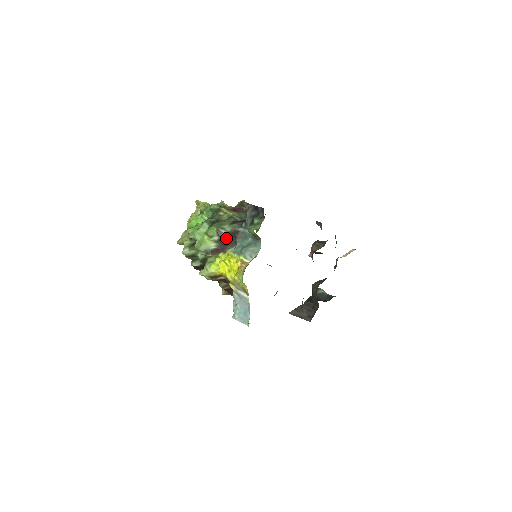
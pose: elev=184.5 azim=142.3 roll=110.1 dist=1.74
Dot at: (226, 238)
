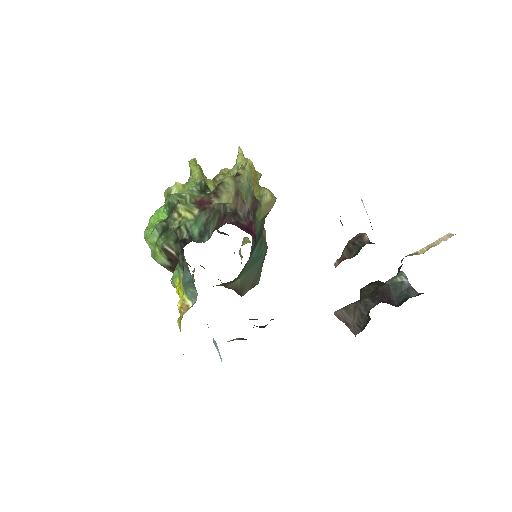
Dot at: (174, 259)
